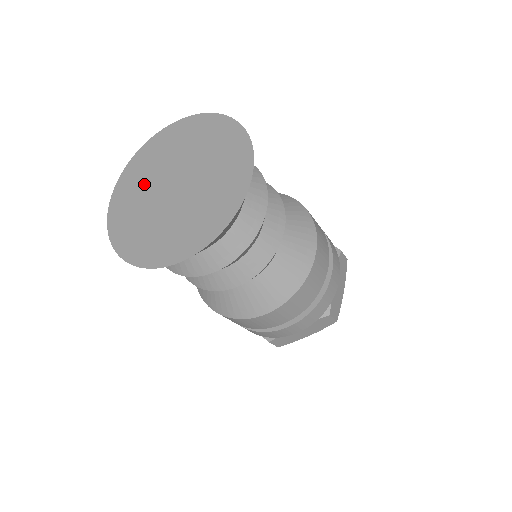
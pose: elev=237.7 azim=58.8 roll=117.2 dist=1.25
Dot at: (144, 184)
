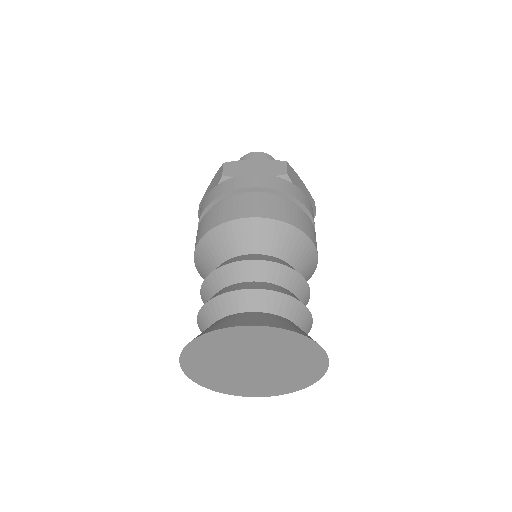
Dot at: (222, 356)
